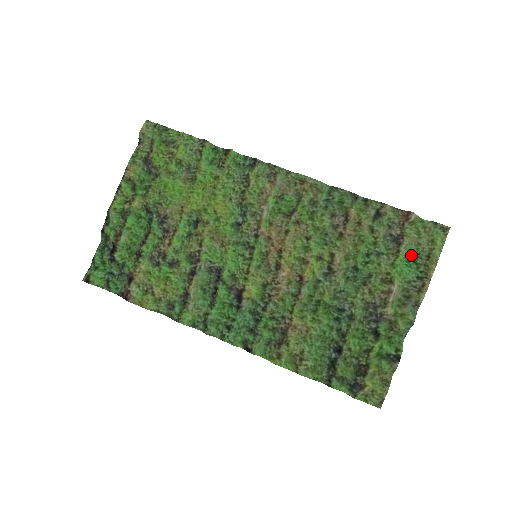
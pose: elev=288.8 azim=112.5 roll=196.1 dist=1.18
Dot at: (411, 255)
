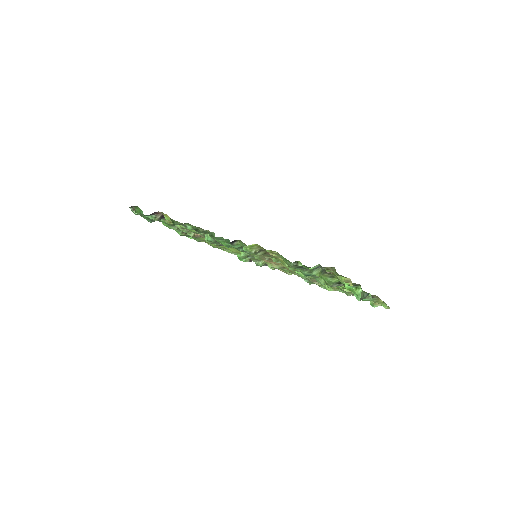
Dot at: occluded
